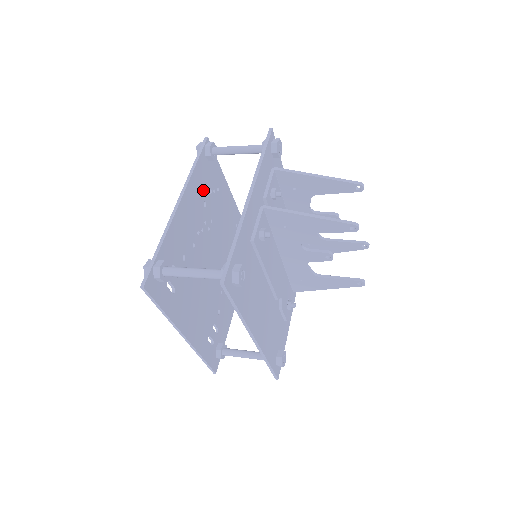
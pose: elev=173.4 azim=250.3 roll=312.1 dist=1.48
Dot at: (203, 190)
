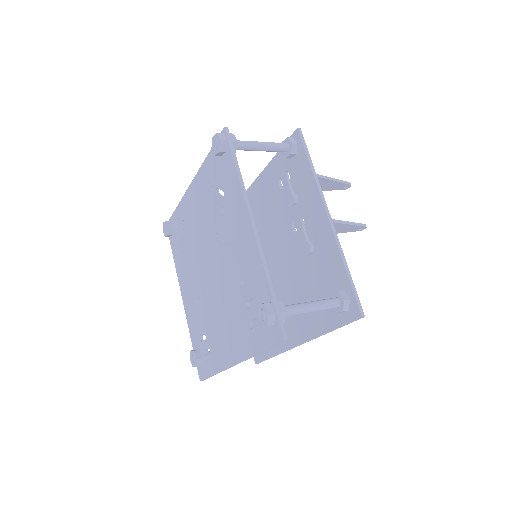
Dot at: occluded
